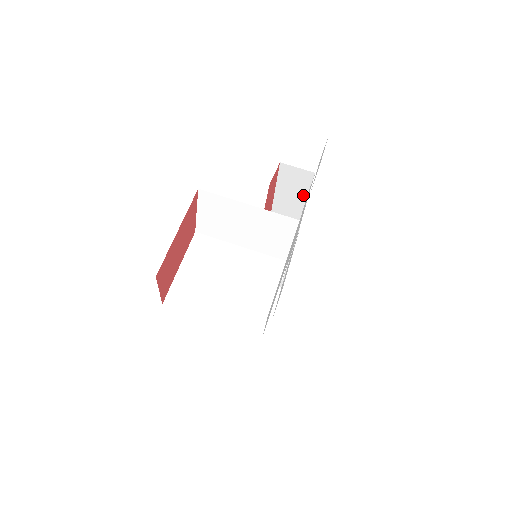
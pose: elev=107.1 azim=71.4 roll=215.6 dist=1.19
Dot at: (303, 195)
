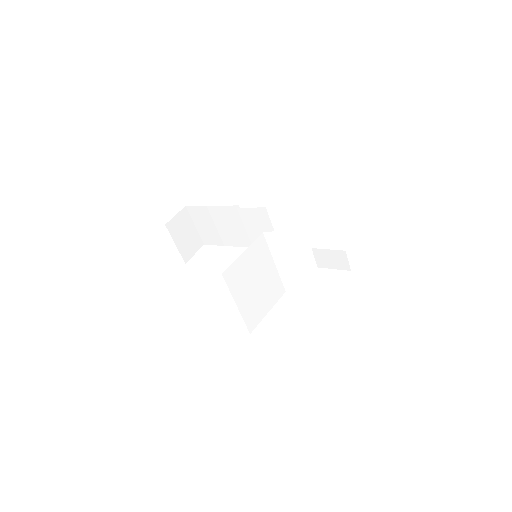
Dot at: (326, 265)
